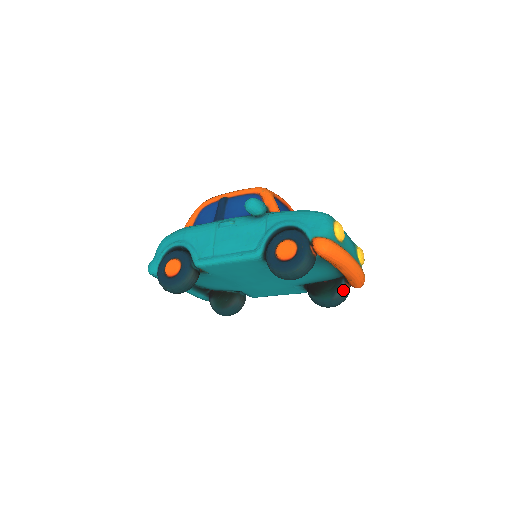
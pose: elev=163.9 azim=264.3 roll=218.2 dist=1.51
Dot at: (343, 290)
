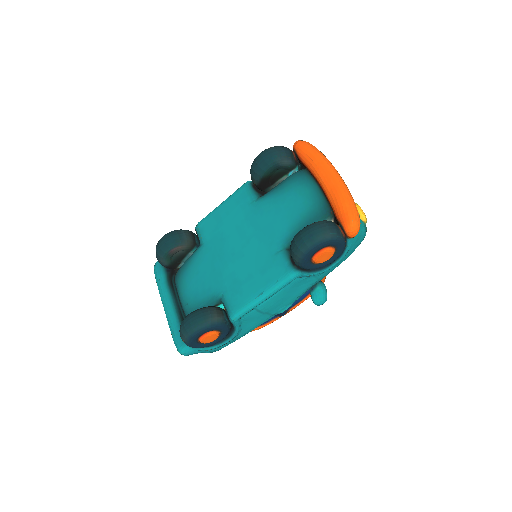
Dot at: (327, 221)
